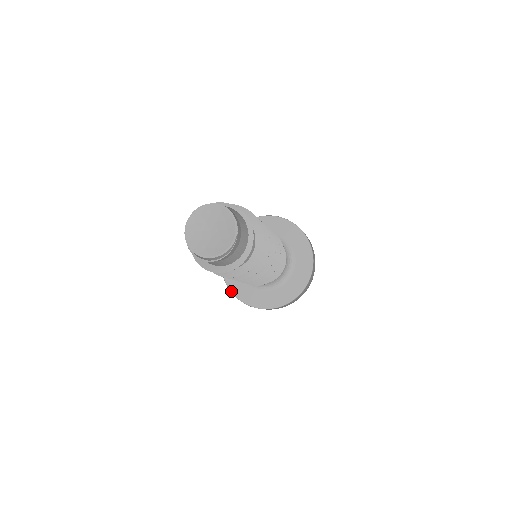
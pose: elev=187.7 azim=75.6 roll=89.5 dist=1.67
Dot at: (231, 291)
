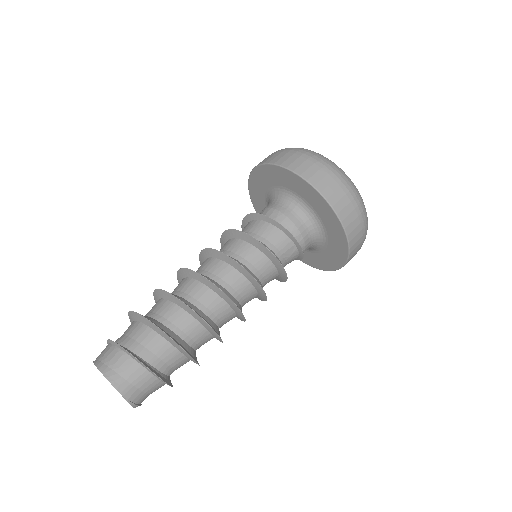
Dot at: occluded
